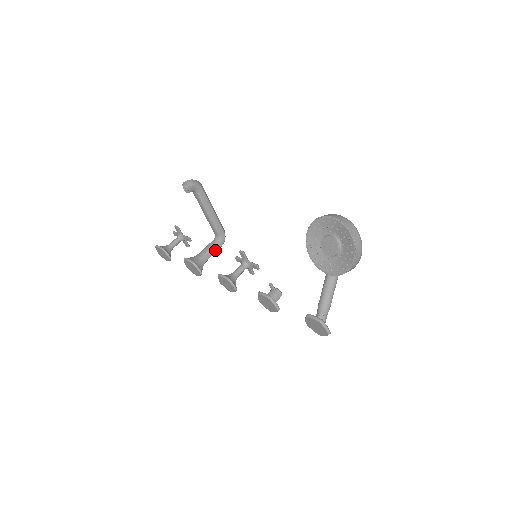
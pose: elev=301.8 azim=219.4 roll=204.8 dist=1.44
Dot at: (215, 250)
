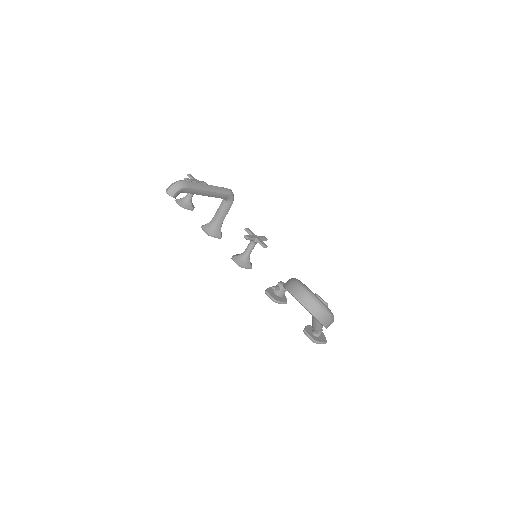
Dot at: (227, 211)
